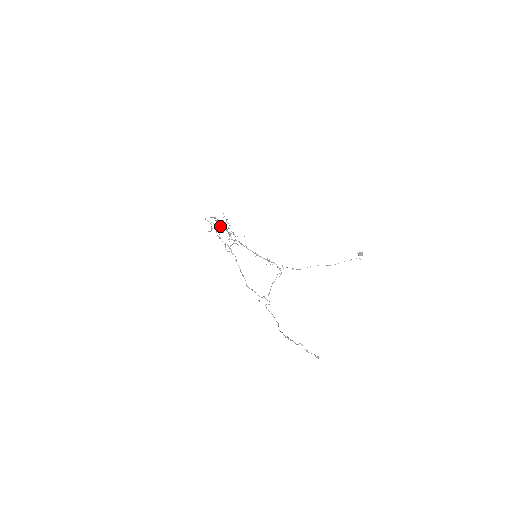
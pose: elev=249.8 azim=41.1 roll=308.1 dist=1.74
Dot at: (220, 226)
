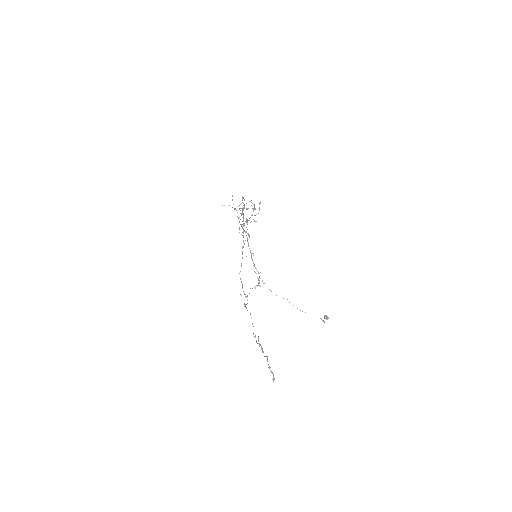
Dot at: (246, 208)
